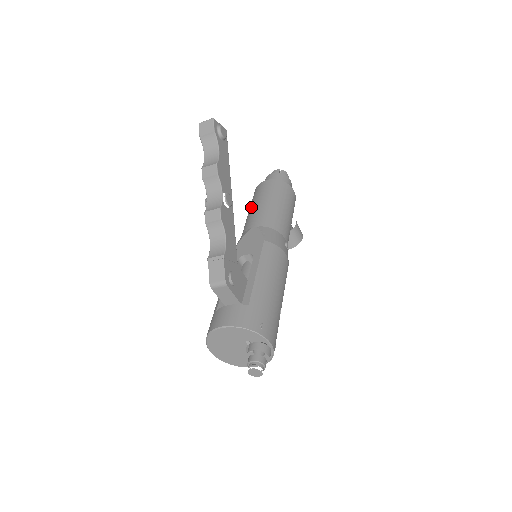
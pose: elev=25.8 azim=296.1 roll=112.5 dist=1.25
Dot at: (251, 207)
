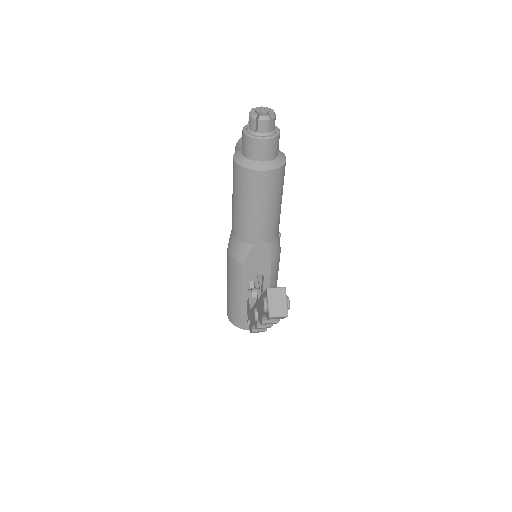
Dot at: (247, 208)
